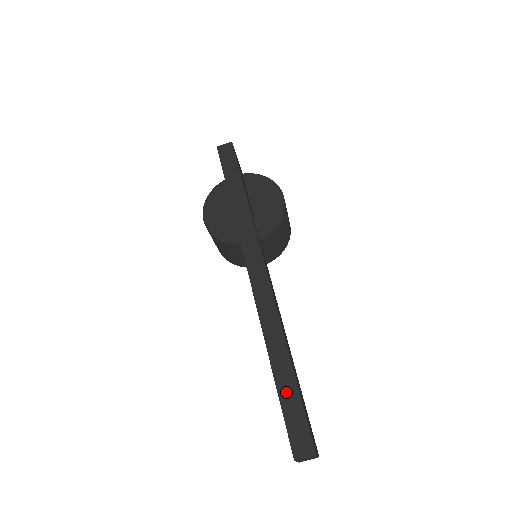
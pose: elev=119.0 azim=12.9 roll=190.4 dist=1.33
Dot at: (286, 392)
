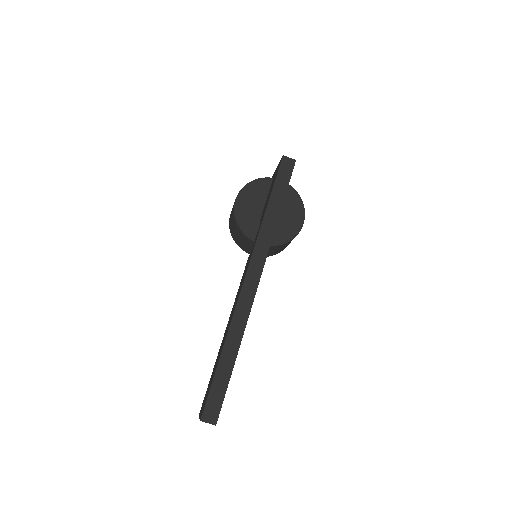
Dot at: (221, 375)
